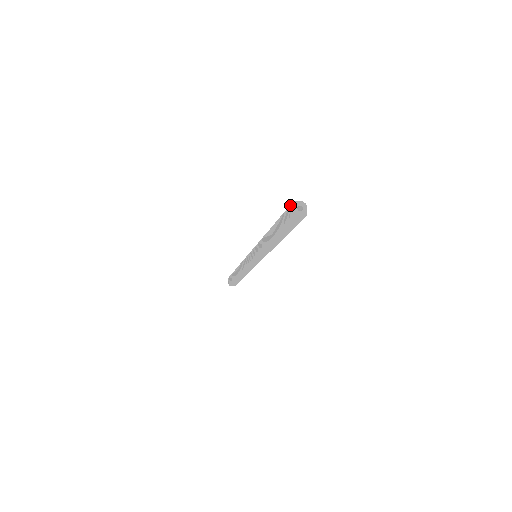
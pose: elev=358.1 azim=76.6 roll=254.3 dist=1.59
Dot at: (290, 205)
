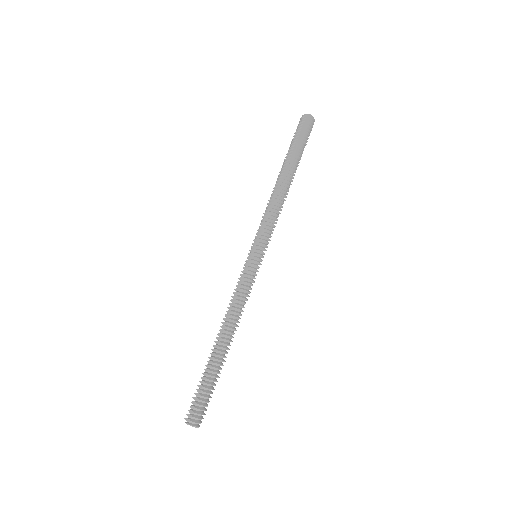
Dot at: (299, 121)
